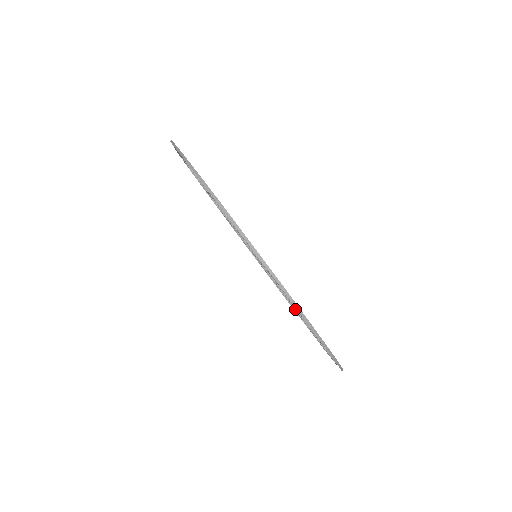
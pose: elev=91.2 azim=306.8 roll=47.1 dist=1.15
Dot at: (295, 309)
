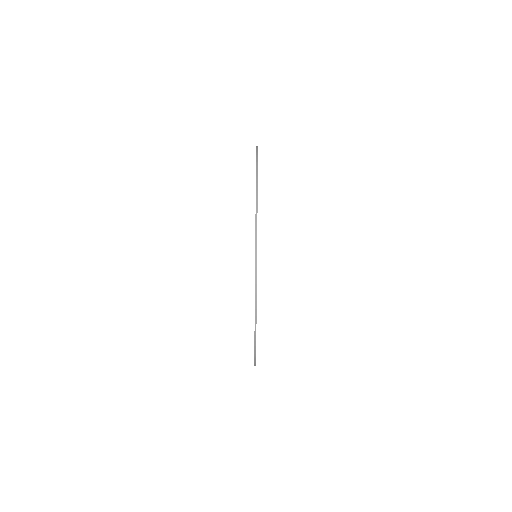
Dot at: occluded
